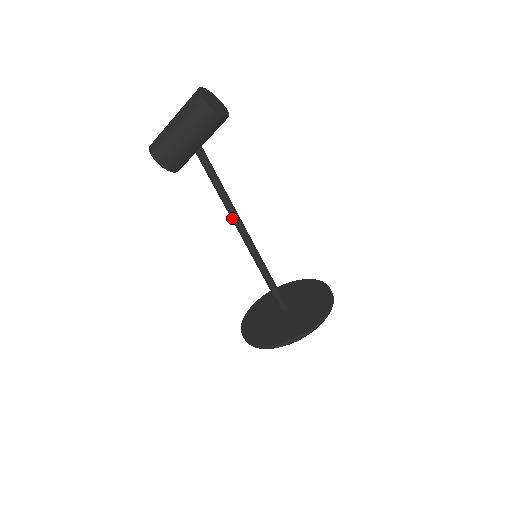
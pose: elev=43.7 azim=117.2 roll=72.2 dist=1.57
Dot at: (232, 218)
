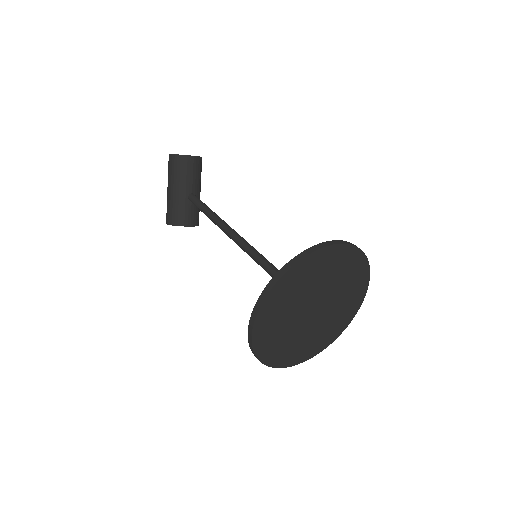
Dot at: (223, 231)
